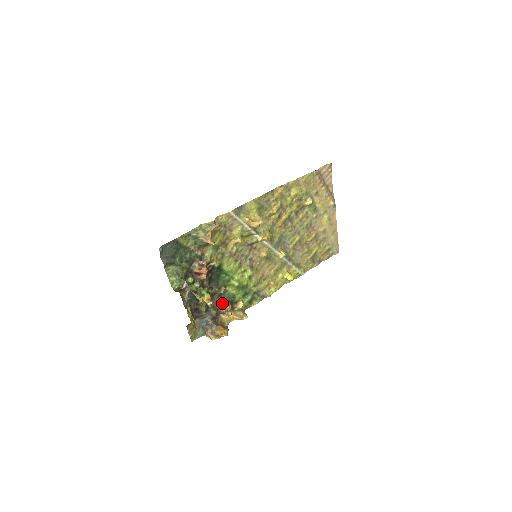
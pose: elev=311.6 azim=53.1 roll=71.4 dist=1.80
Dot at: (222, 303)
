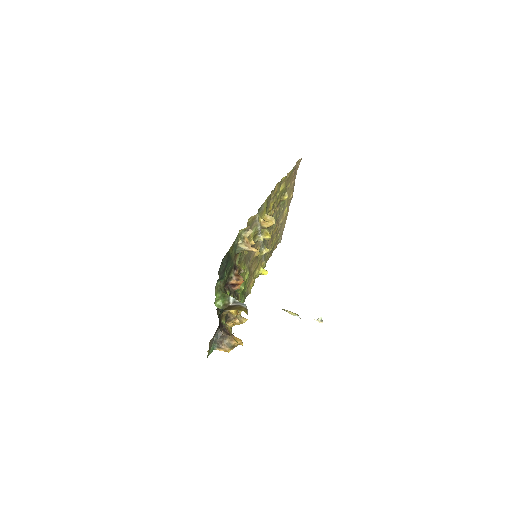
Dot at: occluded
